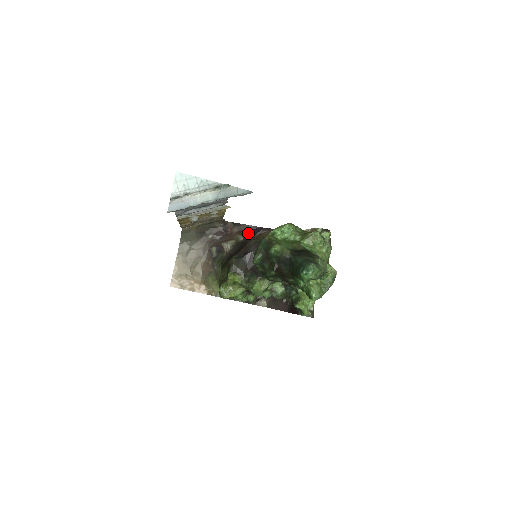
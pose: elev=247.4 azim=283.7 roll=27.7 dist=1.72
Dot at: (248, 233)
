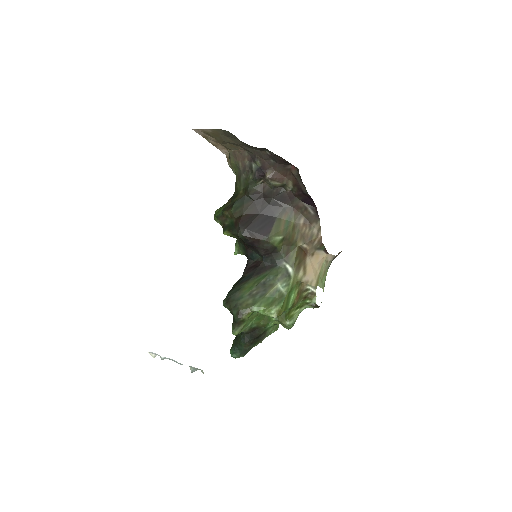
Dot at: (299, 194)
